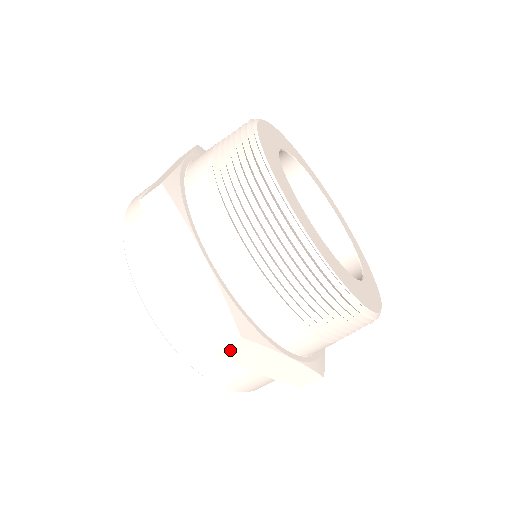
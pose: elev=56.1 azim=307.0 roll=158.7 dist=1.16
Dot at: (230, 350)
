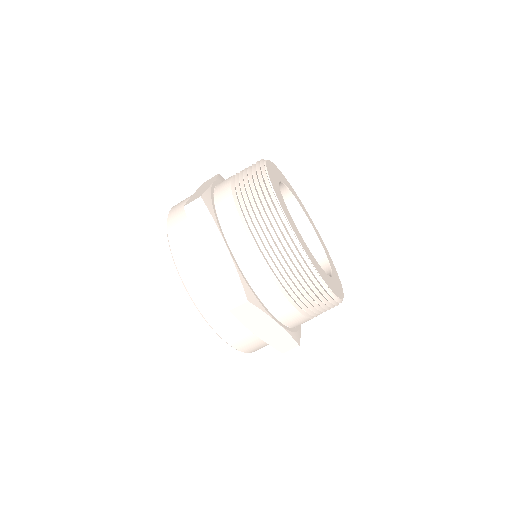
Dot at: (192, 210)
